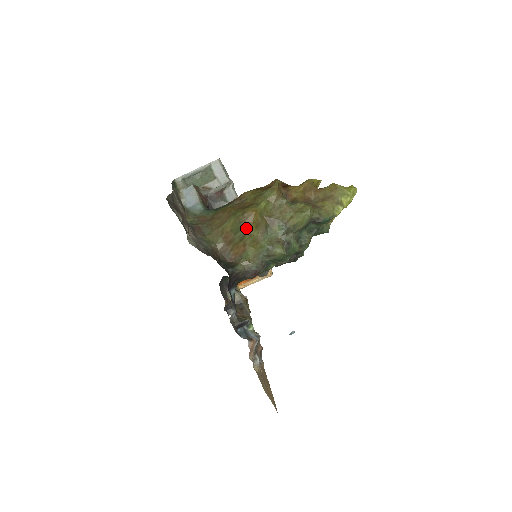
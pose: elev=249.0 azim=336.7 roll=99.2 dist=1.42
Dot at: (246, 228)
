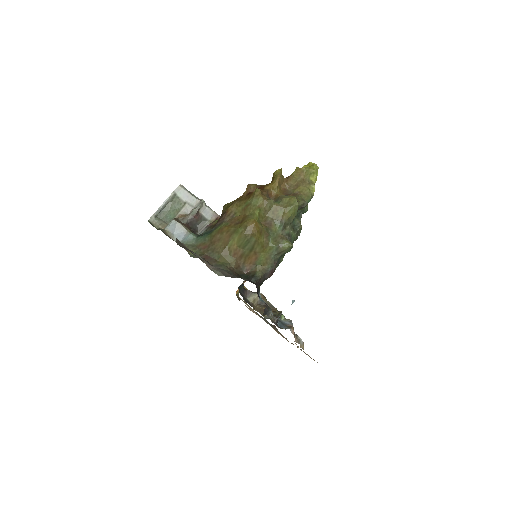
Dot at: (253, 239)
